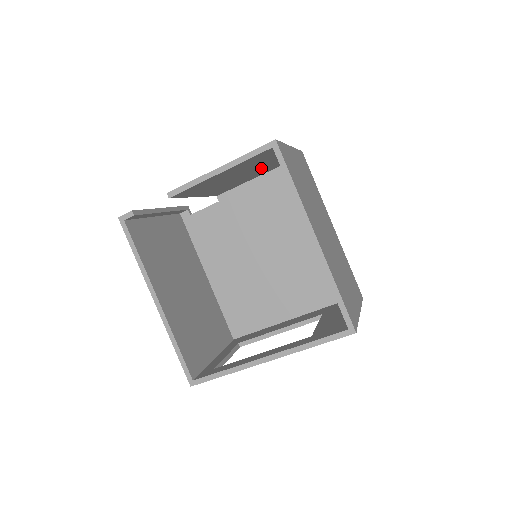
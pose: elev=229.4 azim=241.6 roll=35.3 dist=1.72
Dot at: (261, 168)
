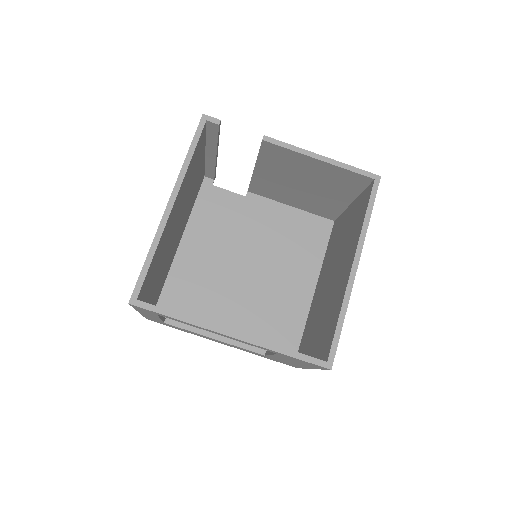
Dot at: (316, 198)
